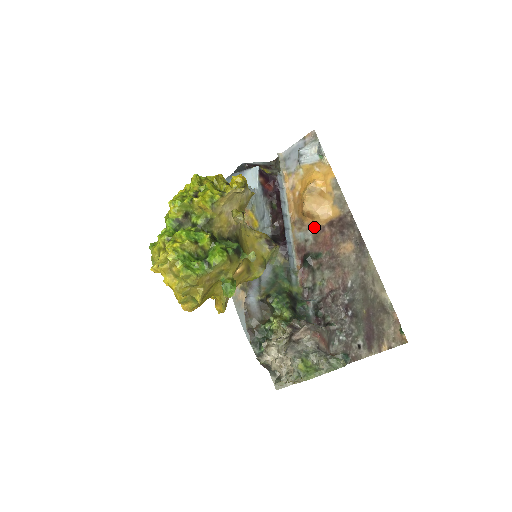
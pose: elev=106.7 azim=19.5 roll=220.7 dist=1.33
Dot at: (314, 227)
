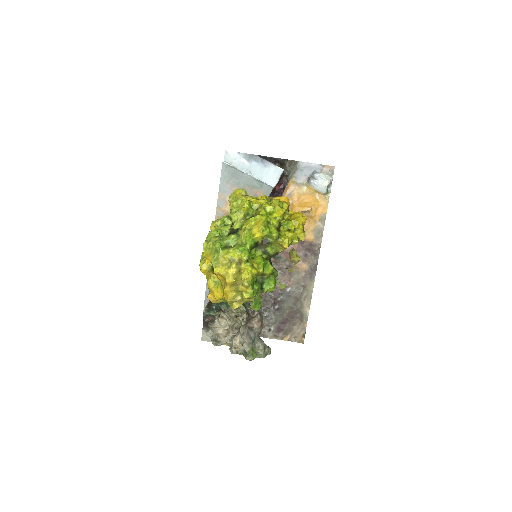
Dot at: occluded
